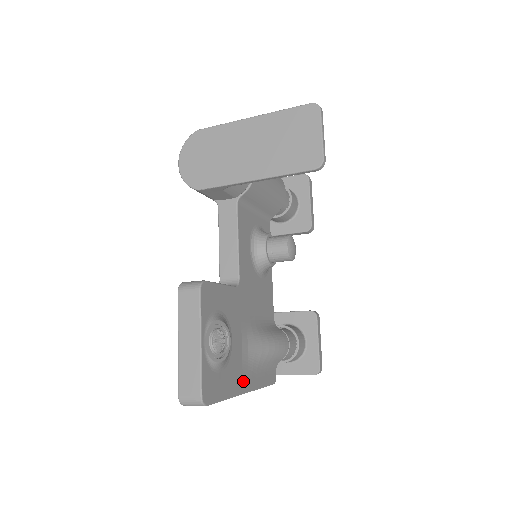
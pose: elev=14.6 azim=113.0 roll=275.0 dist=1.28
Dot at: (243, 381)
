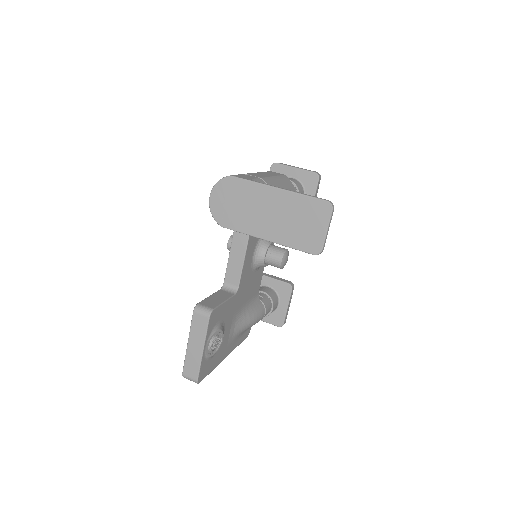
Dot at: (226, 352)
